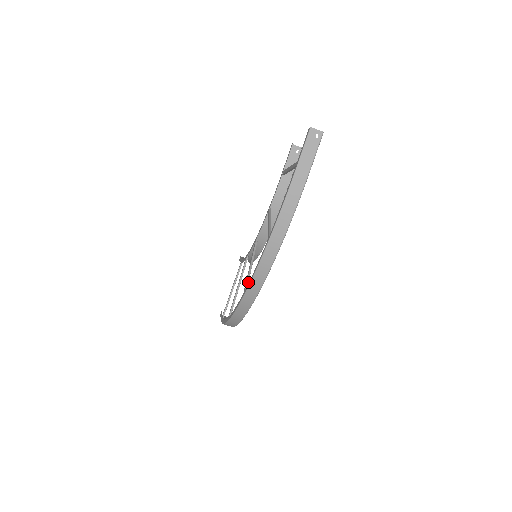
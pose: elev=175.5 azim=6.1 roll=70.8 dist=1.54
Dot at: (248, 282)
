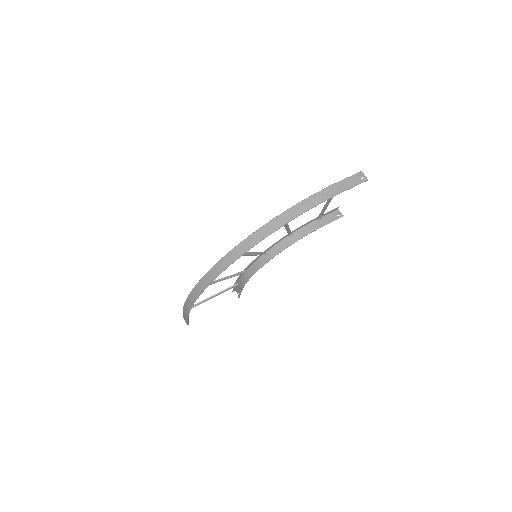
Dot at: occluded
